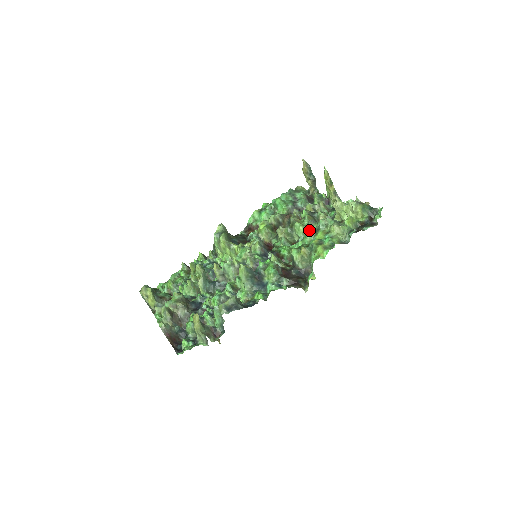
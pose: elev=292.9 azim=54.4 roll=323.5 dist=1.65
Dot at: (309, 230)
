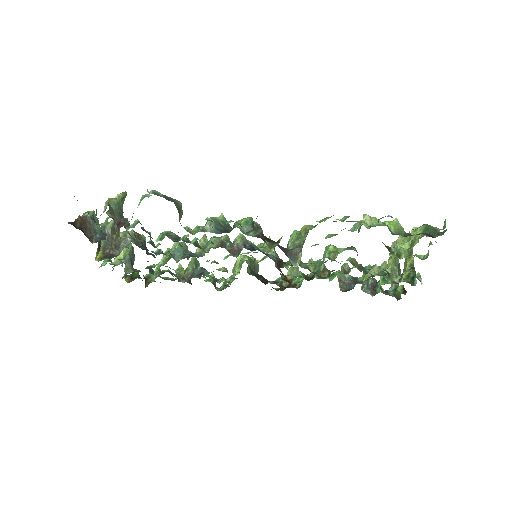
Dot at: (340, 252)
